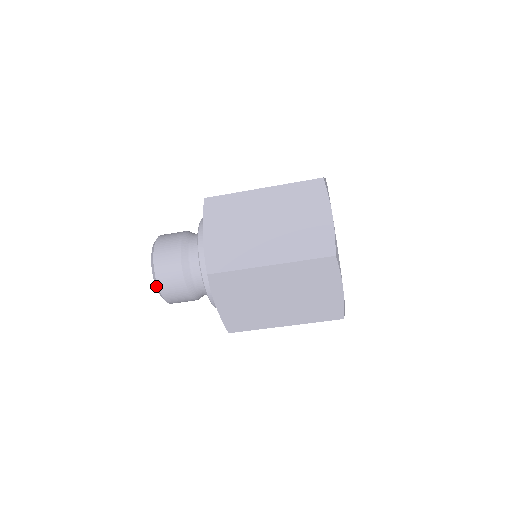
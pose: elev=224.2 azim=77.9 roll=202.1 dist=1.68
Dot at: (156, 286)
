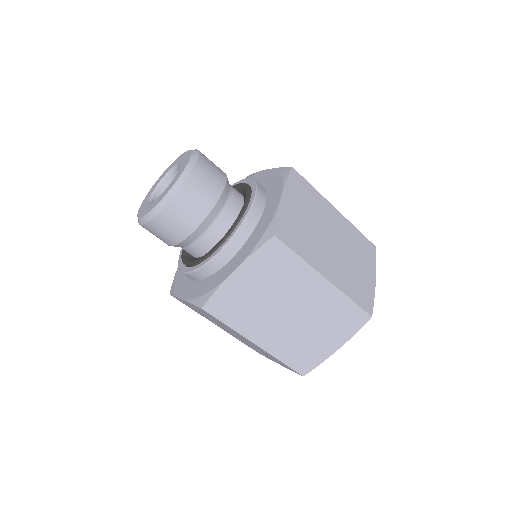
Dot at: (170, 193)
